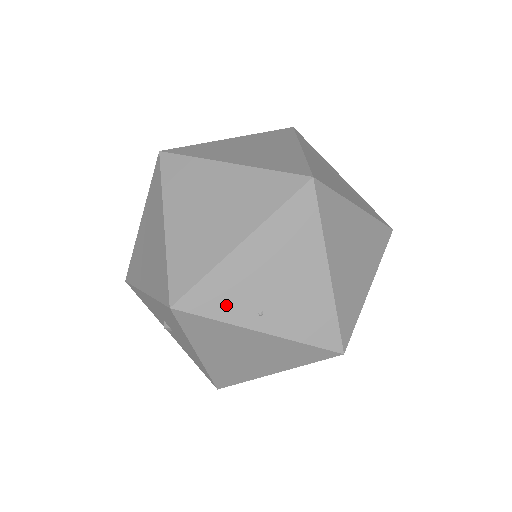
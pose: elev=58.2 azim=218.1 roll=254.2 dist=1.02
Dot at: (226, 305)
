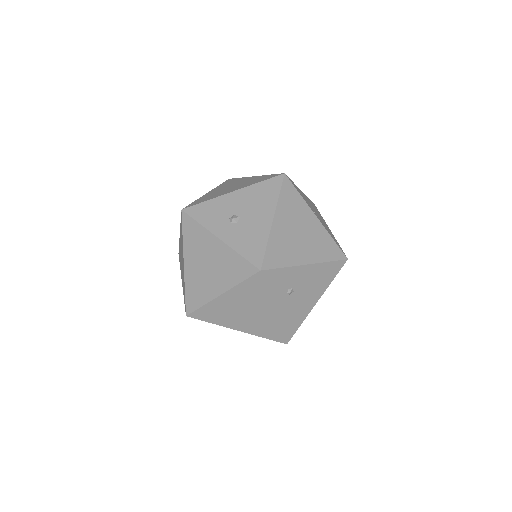
Dot at: (302, 196)
